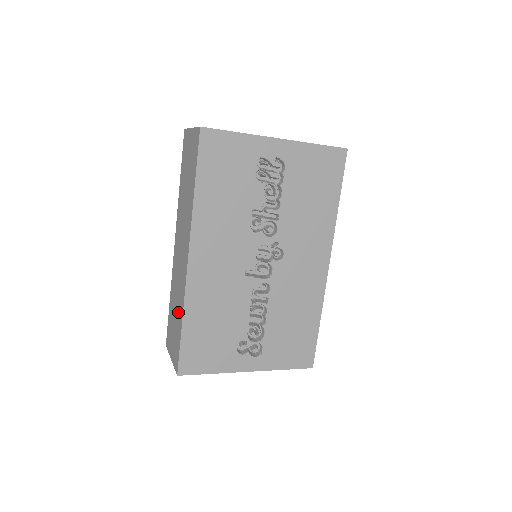
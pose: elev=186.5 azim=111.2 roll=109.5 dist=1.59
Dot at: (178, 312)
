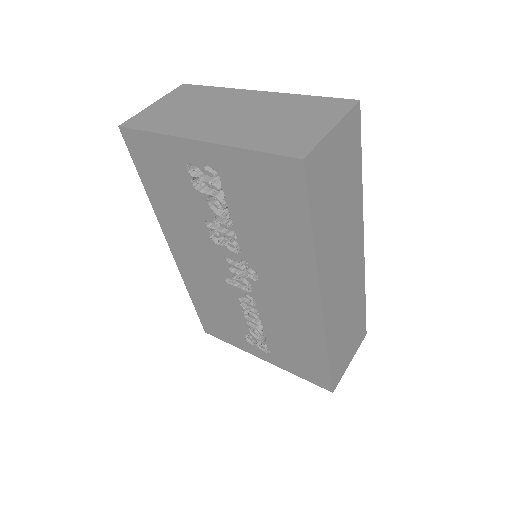
Dot at: occluded
